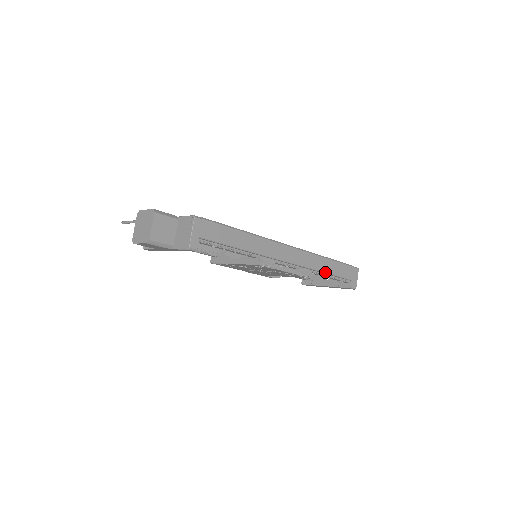
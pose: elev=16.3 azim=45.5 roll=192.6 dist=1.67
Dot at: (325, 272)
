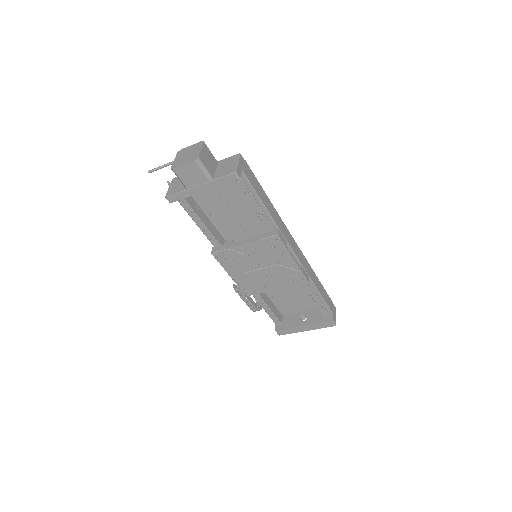
Dot at: (316, 287)
